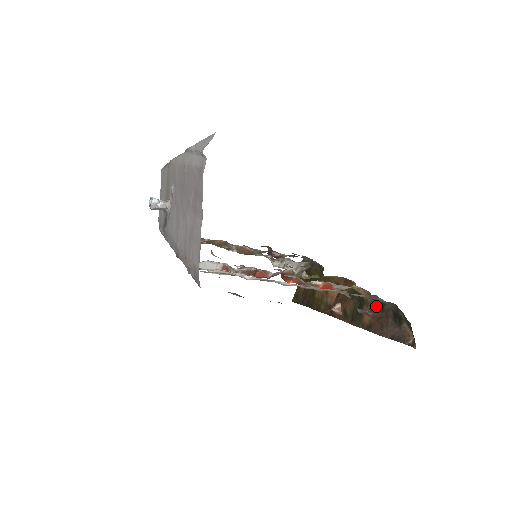
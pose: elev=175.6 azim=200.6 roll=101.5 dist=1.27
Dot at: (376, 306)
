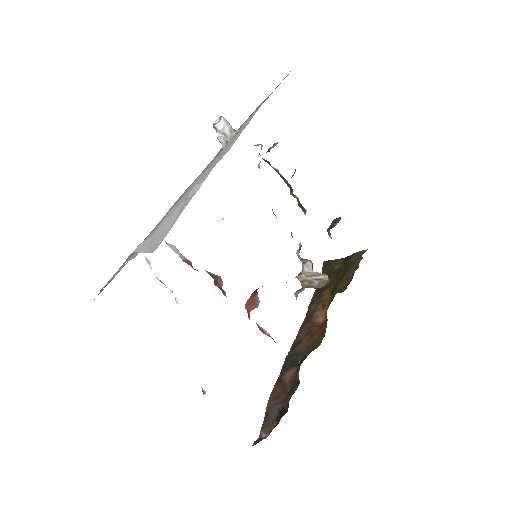
Dot at: (294, 384)
